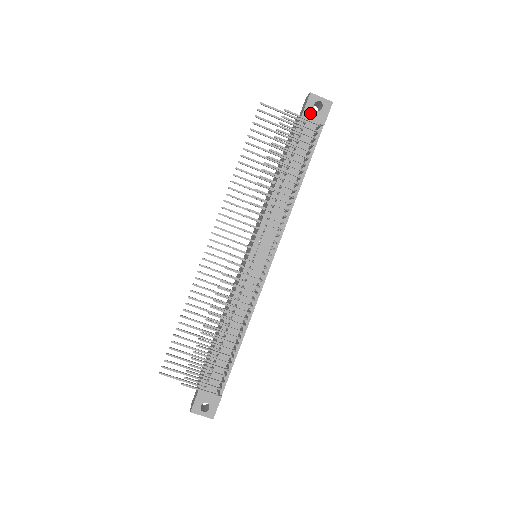
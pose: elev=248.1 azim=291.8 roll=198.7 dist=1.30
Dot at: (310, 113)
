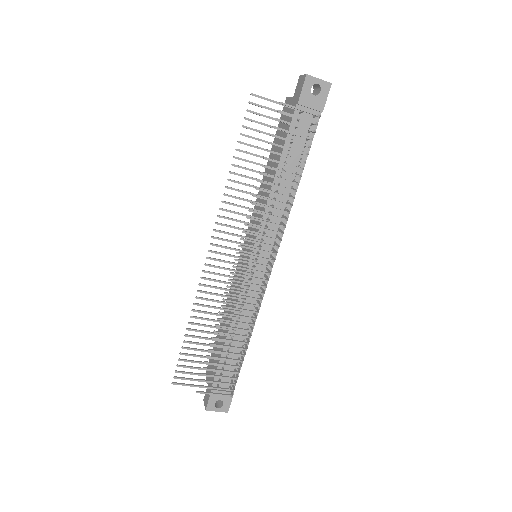
Dot at: (307, 99)
